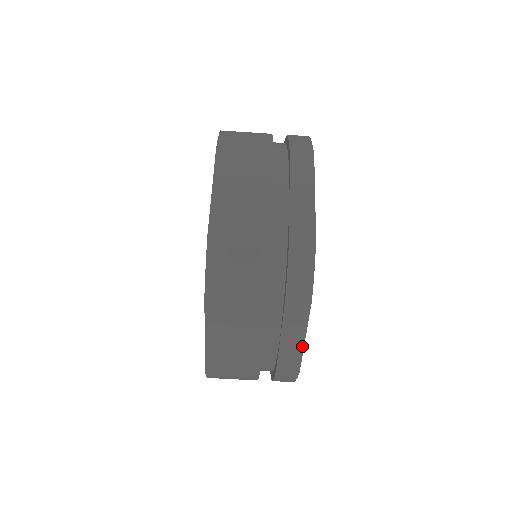
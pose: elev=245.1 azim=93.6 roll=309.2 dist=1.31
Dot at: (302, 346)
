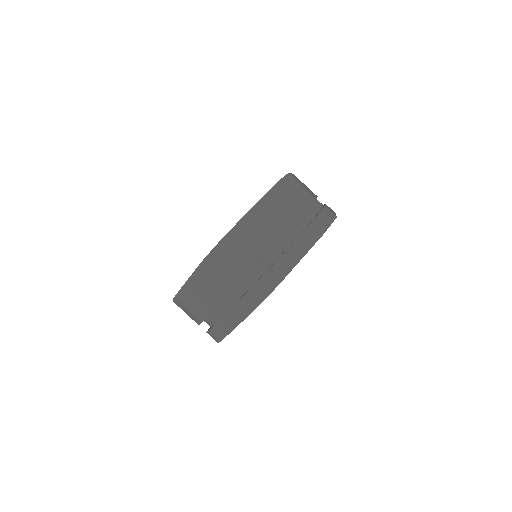
Dot at: (232, 329)
